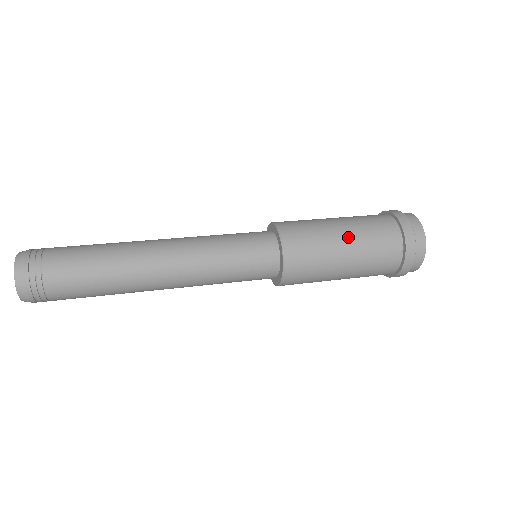
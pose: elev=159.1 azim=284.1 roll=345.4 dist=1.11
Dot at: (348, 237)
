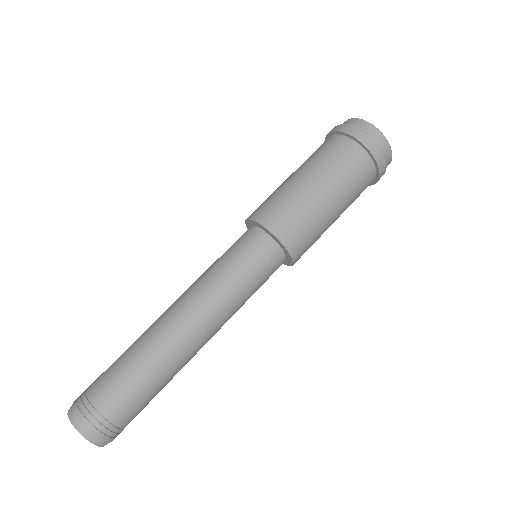
Dot at: (335, 202)
